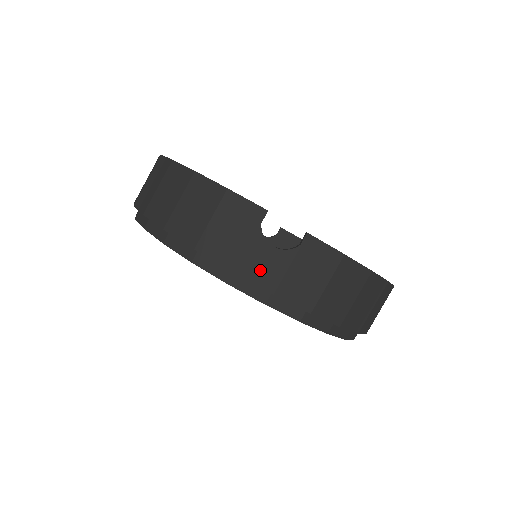
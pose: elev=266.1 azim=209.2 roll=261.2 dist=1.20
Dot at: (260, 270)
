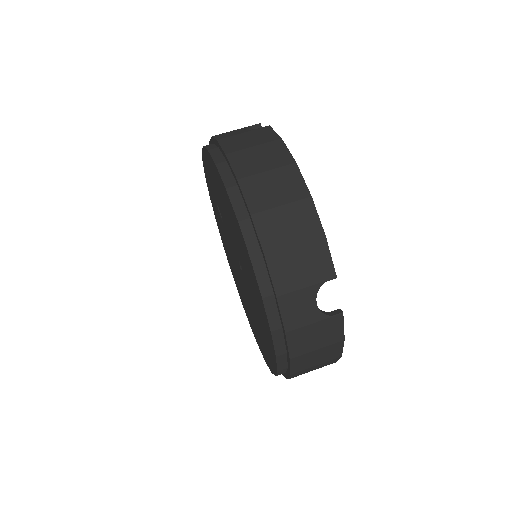
Dot at: (294, 311)
